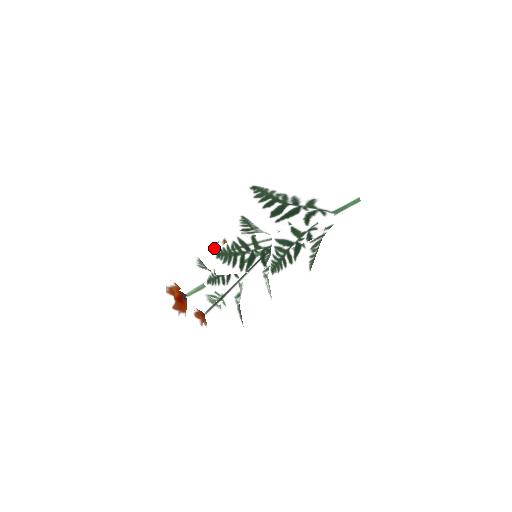
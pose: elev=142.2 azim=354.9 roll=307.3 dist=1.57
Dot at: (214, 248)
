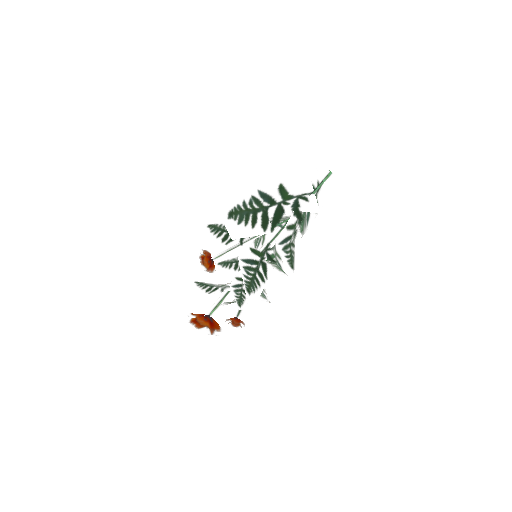
Dot at: (205, 267)
